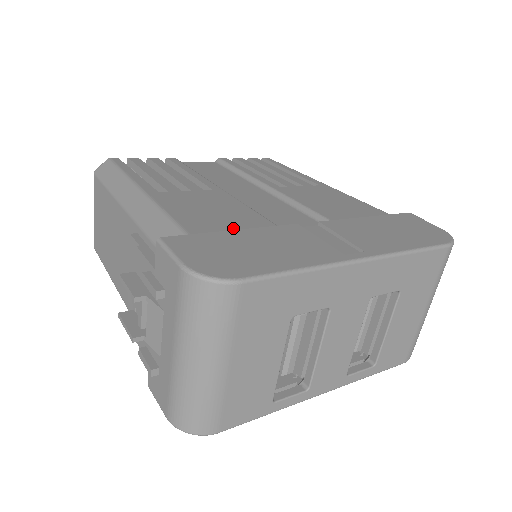
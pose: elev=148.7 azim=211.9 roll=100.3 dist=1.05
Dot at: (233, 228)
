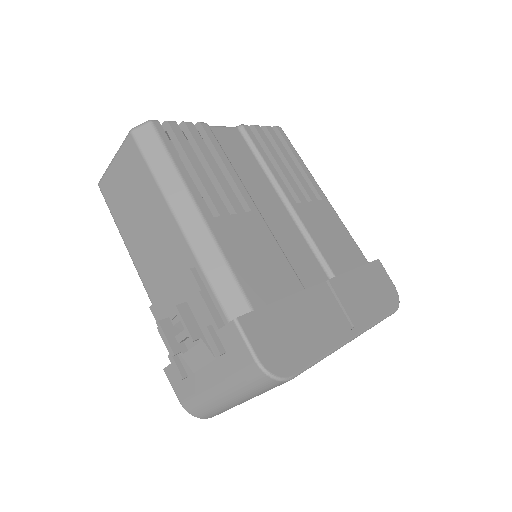
Dot at: (277, 293)
